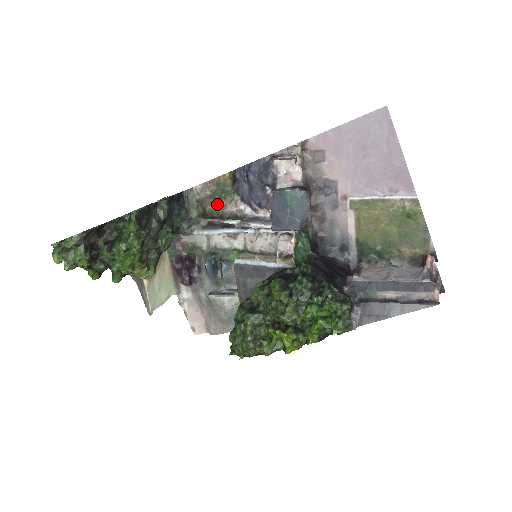
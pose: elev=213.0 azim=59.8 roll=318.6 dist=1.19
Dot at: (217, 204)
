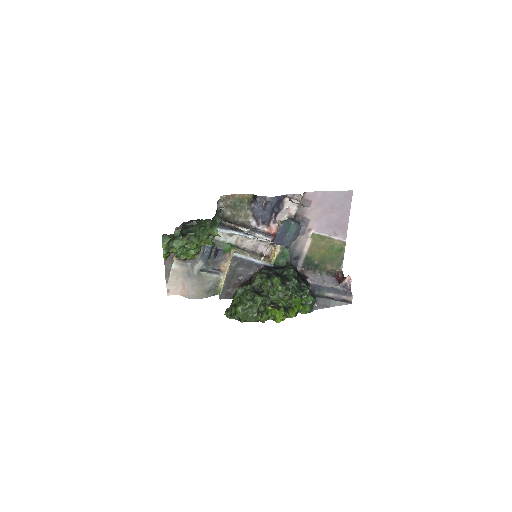
Dot at: (235, 214)
